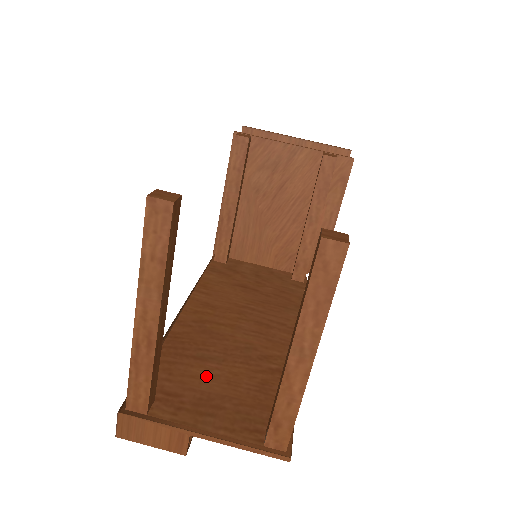
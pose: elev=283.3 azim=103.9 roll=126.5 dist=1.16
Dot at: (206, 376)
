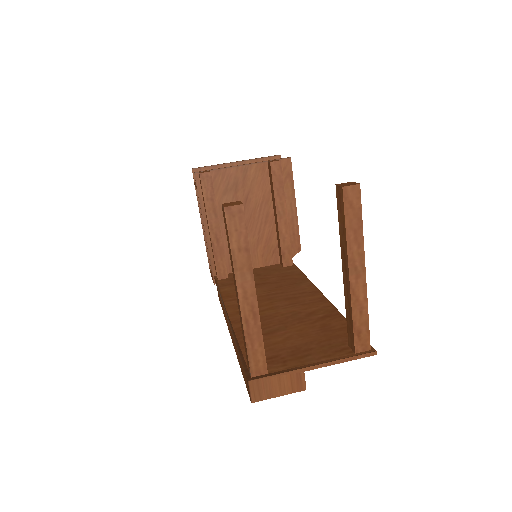
Dot at: (283, 339)
